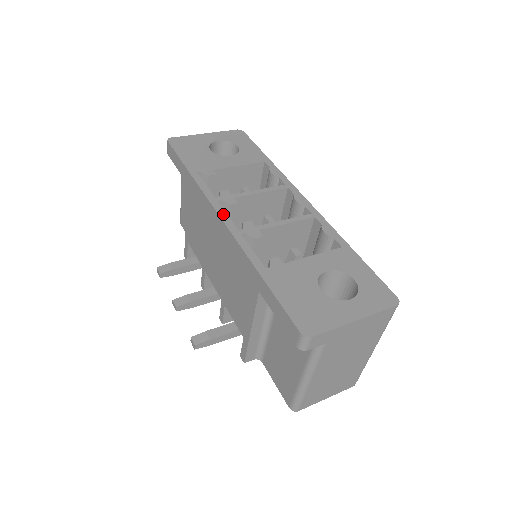
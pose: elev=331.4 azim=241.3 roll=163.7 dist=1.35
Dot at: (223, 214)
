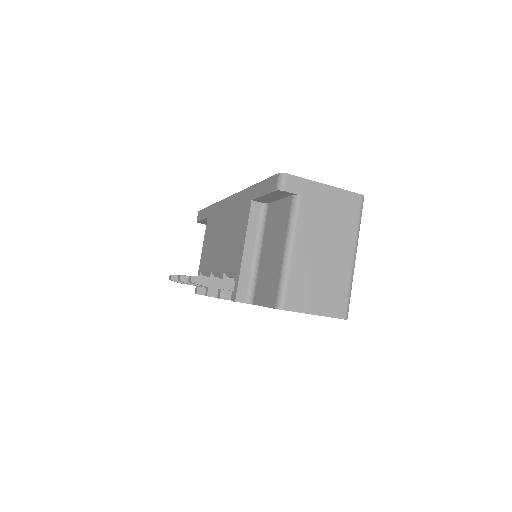
Dot at: occluded
